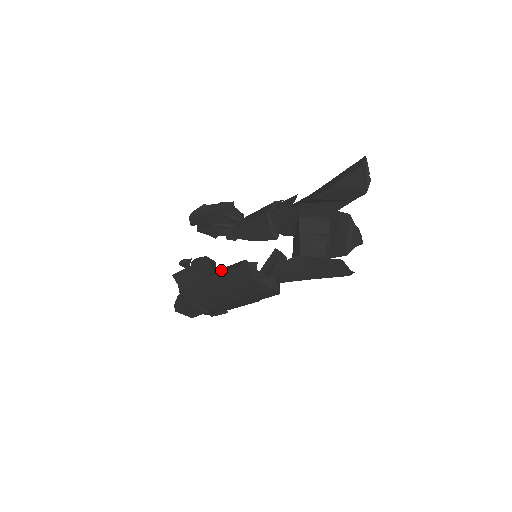
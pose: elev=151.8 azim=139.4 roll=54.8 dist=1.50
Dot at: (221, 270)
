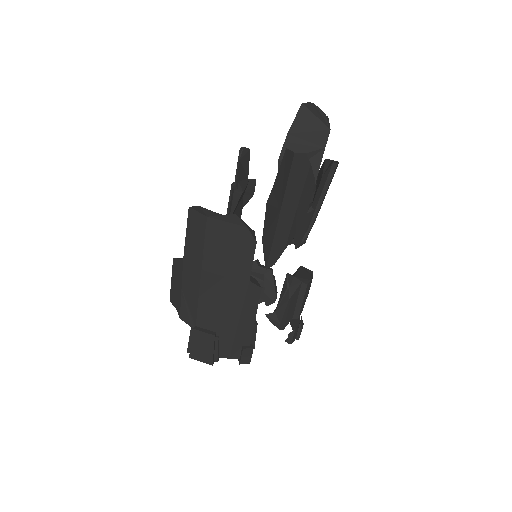
Dot at: occluded
